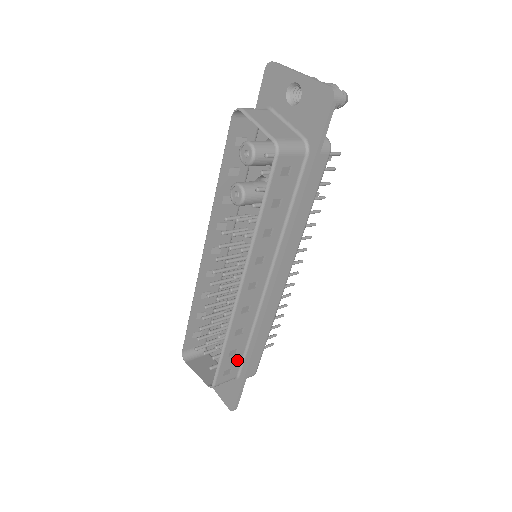
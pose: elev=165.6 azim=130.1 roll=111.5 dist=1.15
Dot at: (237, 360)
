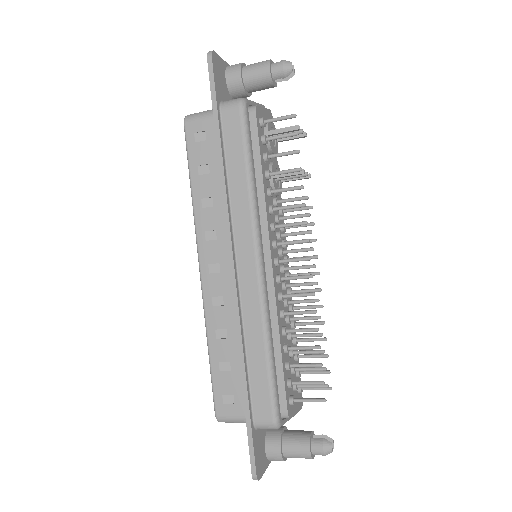
Dot at: (237, 384)
